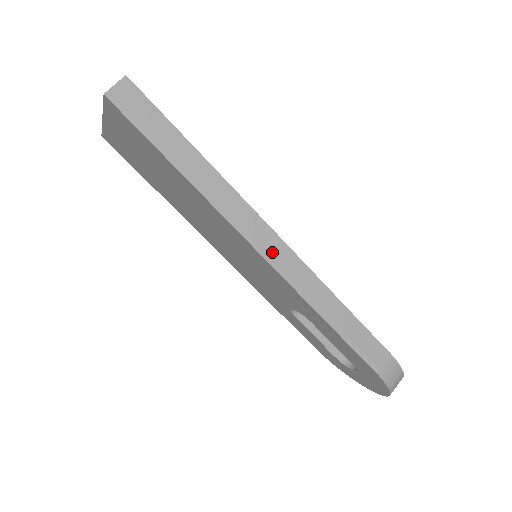
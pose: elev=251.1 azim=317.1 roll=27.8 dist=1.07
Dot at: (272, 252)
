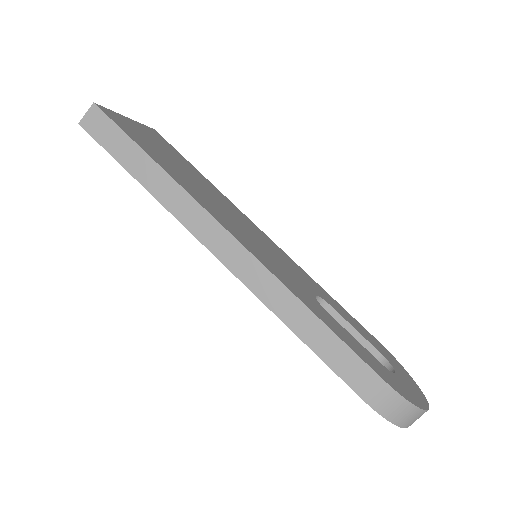
Dot at: (232, 258)
